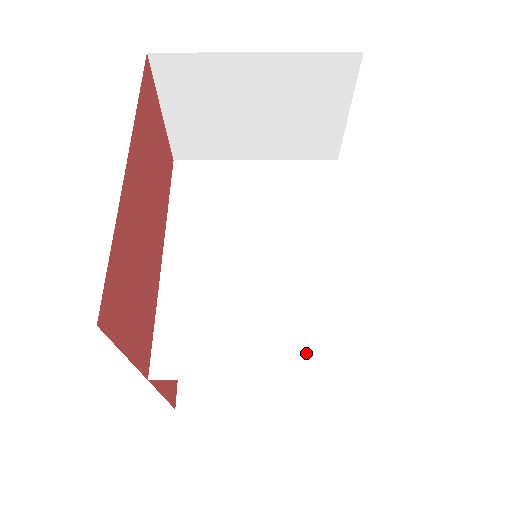
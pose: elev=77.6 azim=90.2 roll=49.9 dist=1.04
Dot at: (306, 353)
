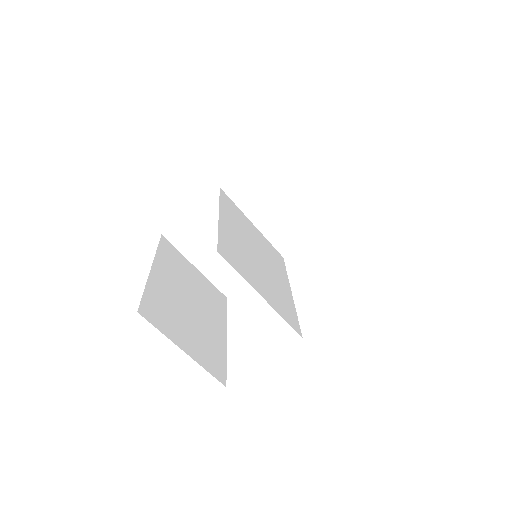
Dot at: (280, 308)
